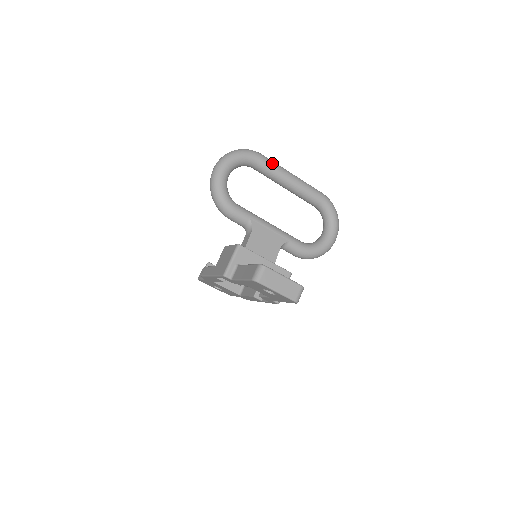
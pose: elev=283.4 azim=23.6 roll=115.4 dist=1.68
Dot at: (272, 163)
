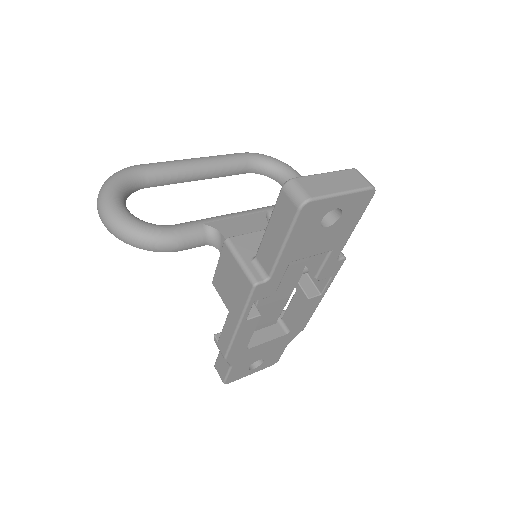
Dot at: (158, 163)
